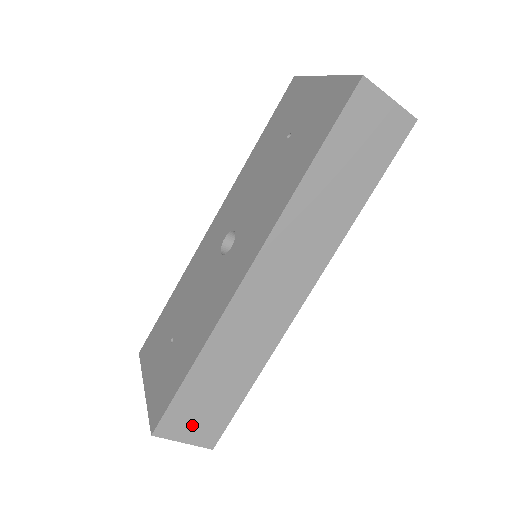
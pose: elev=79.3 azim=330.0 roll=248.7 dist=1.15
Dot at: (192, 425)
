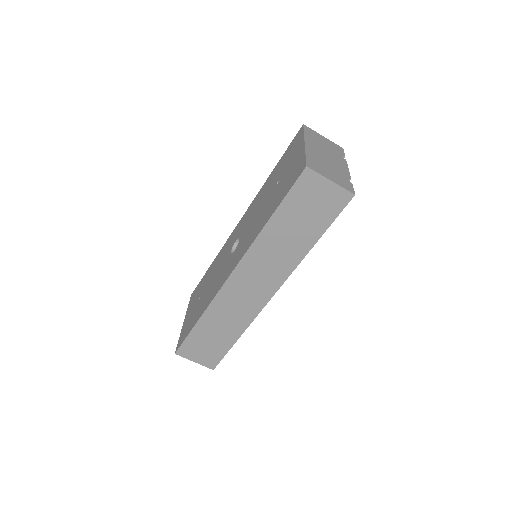
Dot at: (199, 354)
